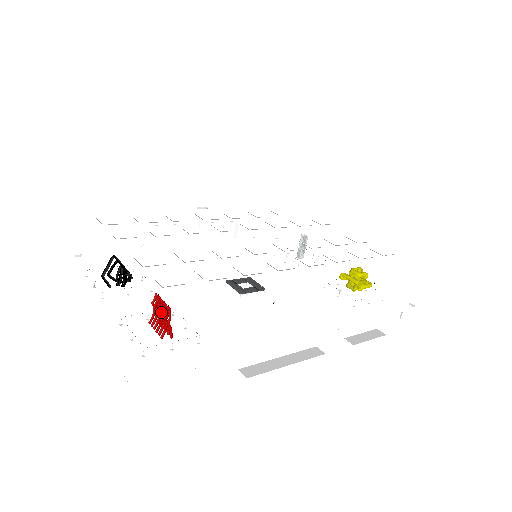
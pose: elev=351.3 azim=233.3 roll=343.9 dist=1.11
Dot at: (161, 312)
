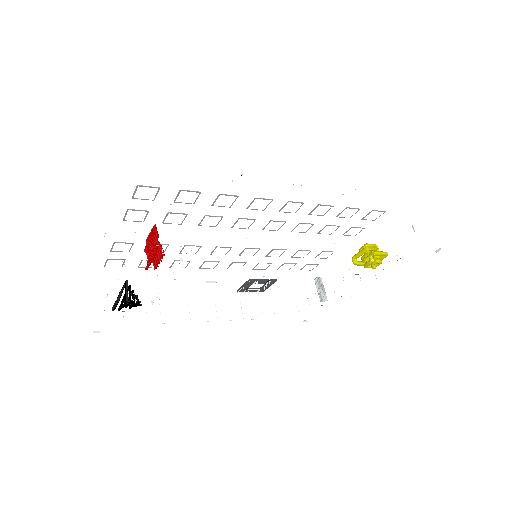
Dot at: (151, 243)
